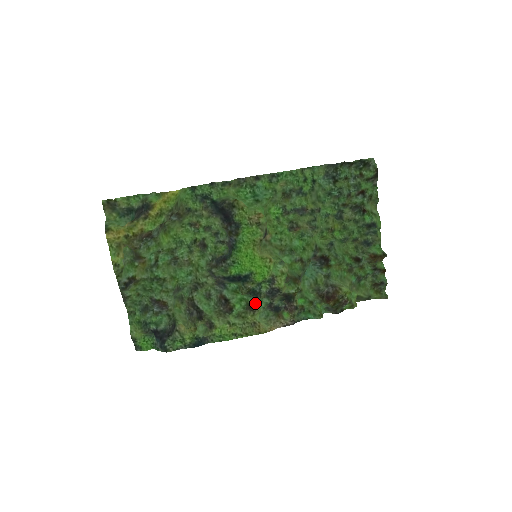
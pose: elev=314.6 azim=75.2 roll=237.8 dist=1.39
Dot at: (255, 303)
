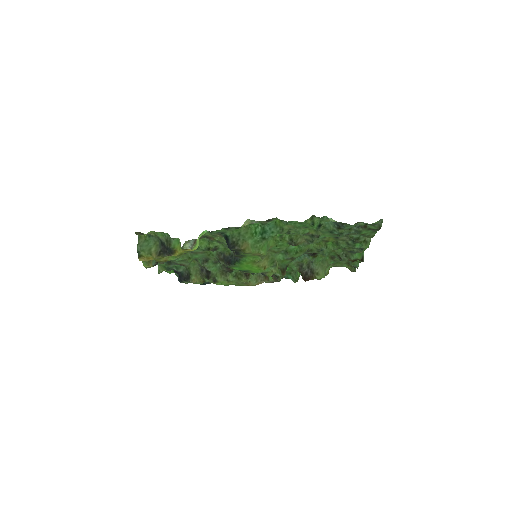
Dot at: occluded
